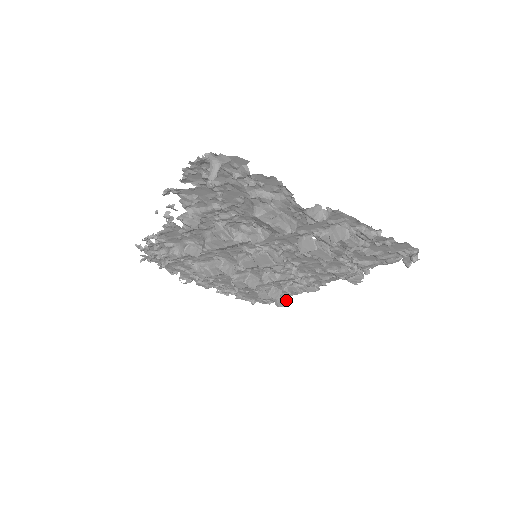
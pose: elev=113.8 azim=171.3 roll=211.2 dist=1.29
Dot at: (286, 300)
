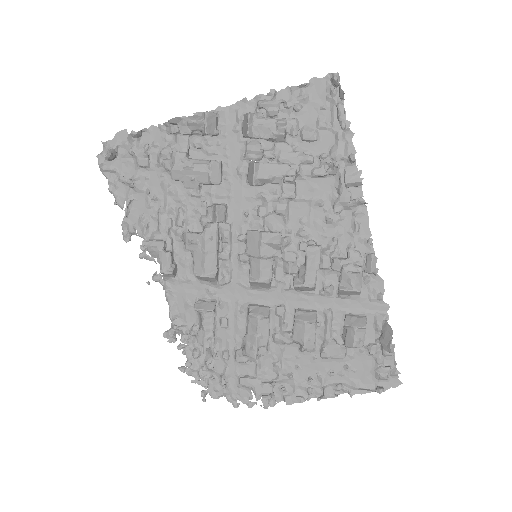
Dot at: (385, 327)
